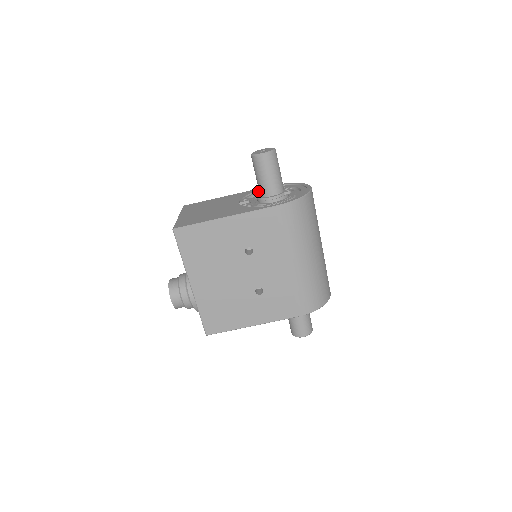
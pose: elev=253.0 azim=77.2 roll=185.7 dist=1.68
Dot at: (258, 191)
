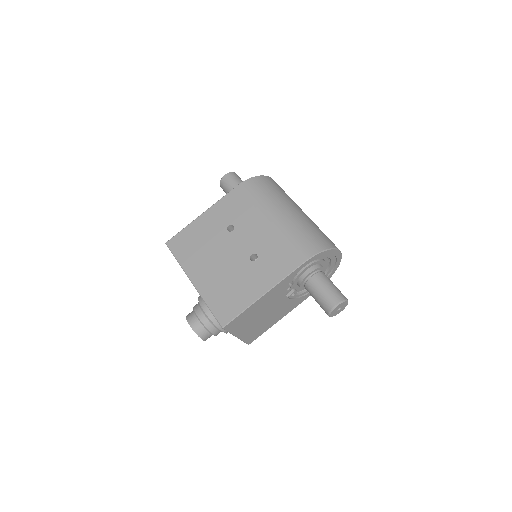
Dot at: occluded
